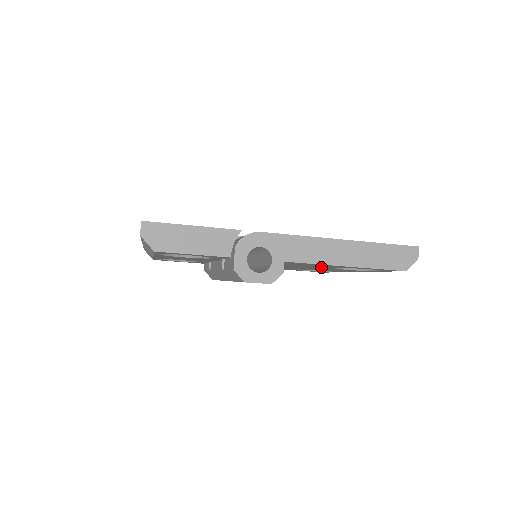
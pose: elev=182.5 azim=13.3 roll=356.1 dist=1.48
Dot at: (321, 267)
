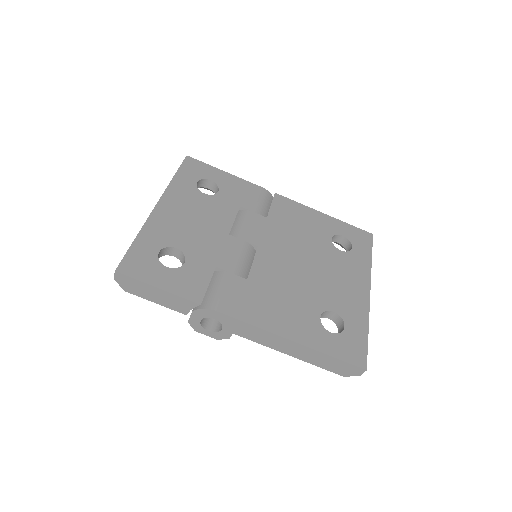
Dot at: occluded
